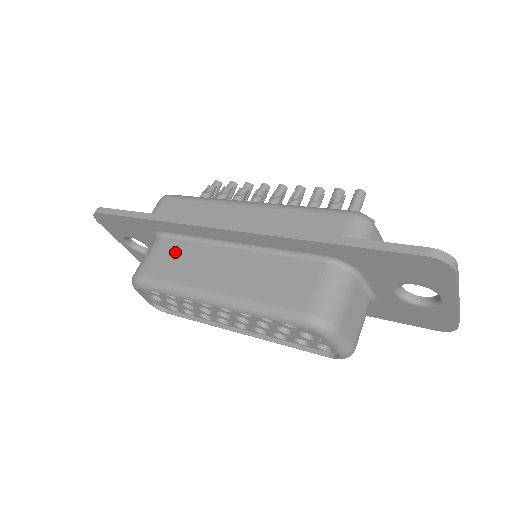
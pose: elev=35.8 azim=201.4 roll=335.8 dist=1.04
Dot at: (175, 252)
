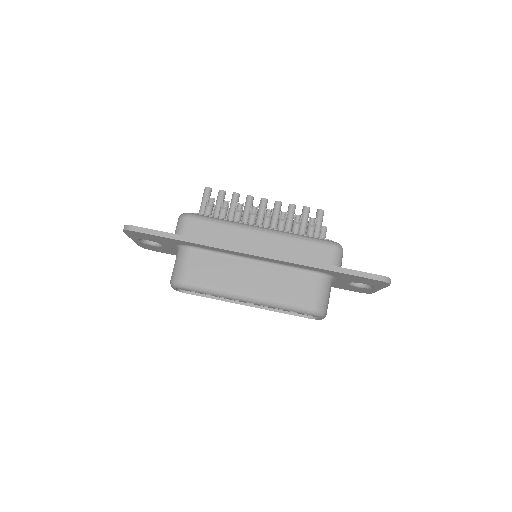
Dot at: (208, 263)
